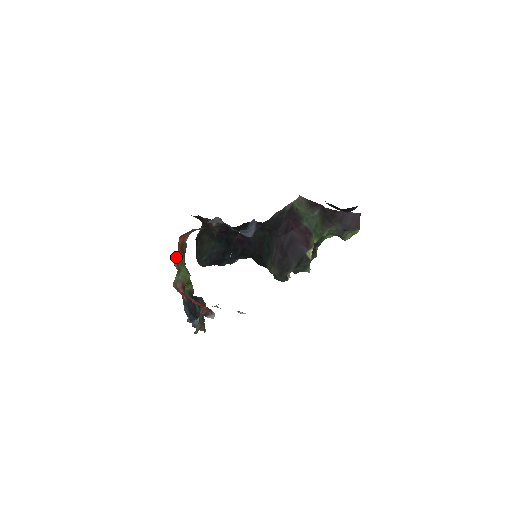
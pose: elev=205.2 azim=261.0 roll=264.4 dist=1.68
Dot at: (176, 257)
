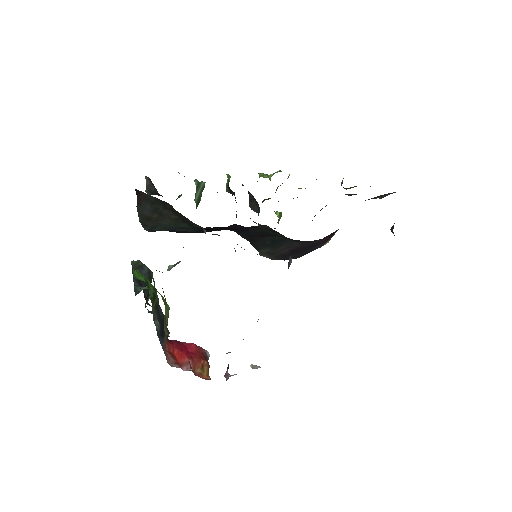
Dot at: occluded
